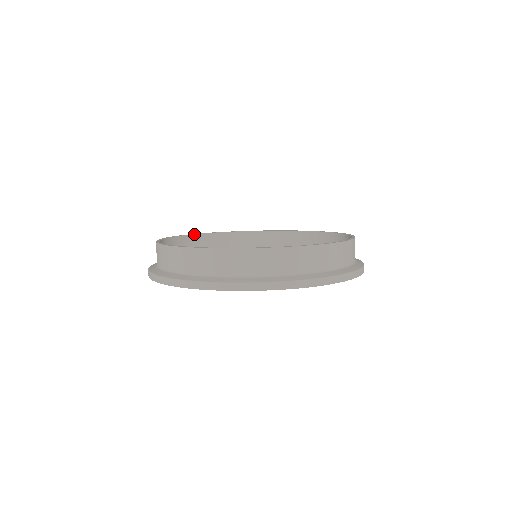
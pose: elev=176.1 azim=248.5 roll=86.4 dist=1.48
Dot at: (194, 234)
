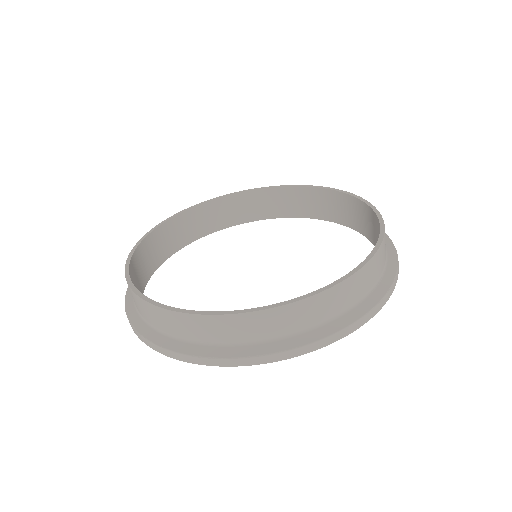
Dot at: (249, 190)
